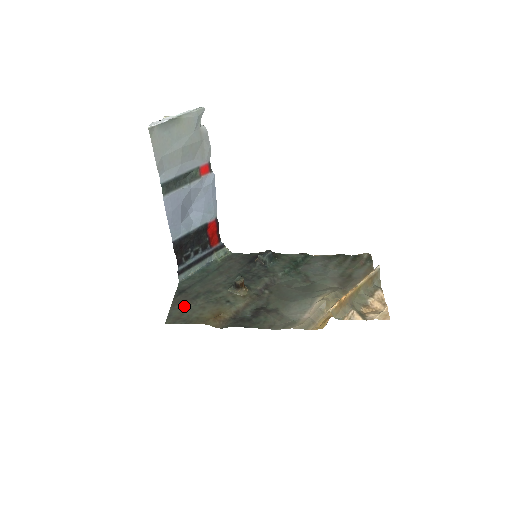
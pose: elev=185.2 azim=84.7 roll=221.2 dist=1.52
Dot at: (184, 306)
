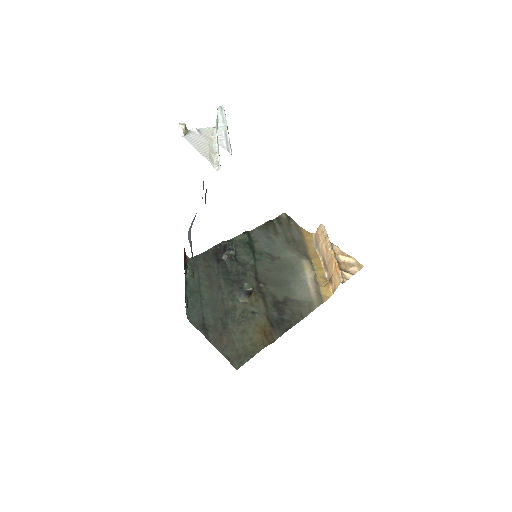
Dot at: (228, 341)
